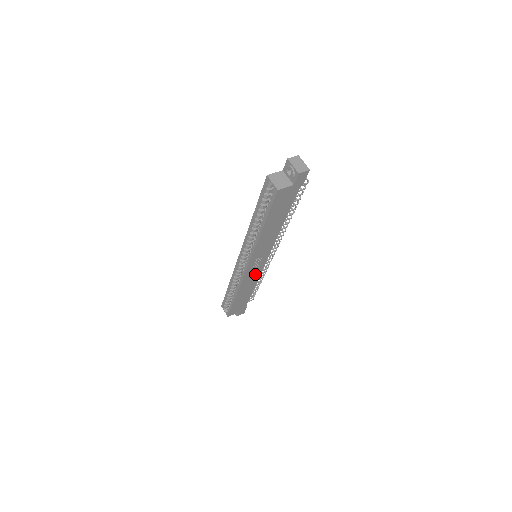
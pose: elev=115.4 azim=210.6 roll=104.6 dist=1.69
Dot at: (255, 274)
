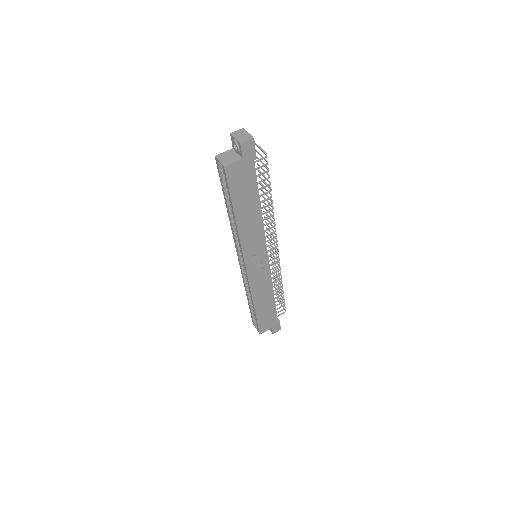
Dot at: (263, 277)
